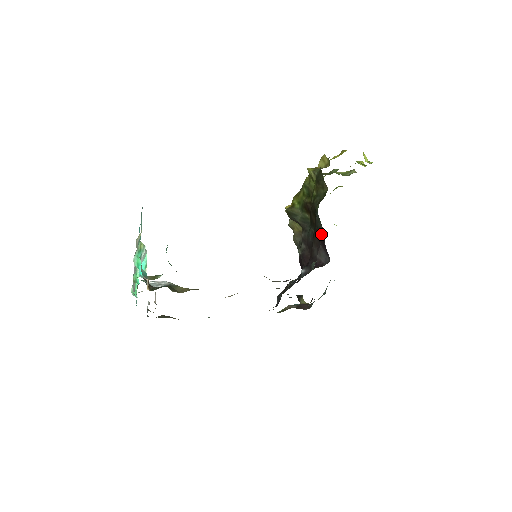
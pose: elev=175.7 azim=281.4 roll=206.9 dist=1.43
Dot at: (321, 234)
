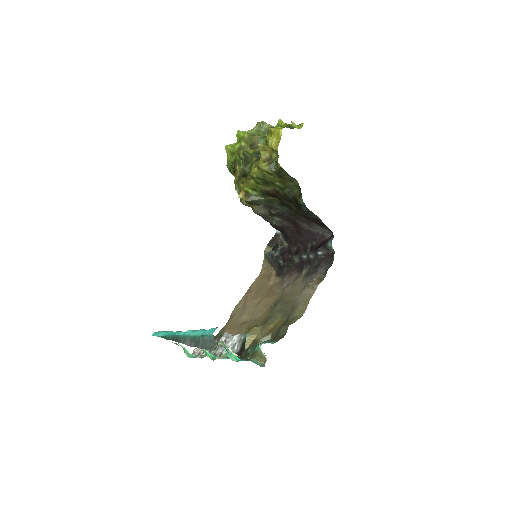
Dot at: (313, 218)
